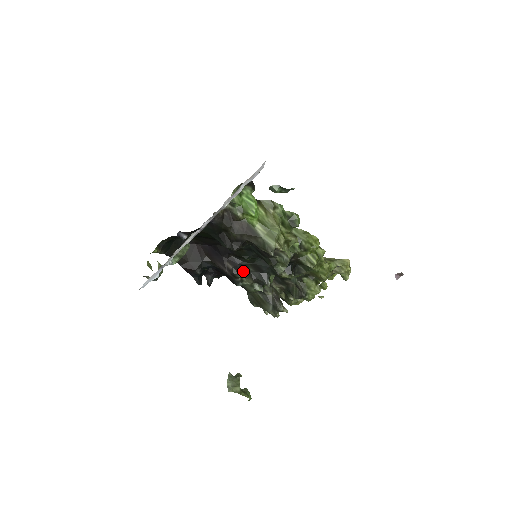
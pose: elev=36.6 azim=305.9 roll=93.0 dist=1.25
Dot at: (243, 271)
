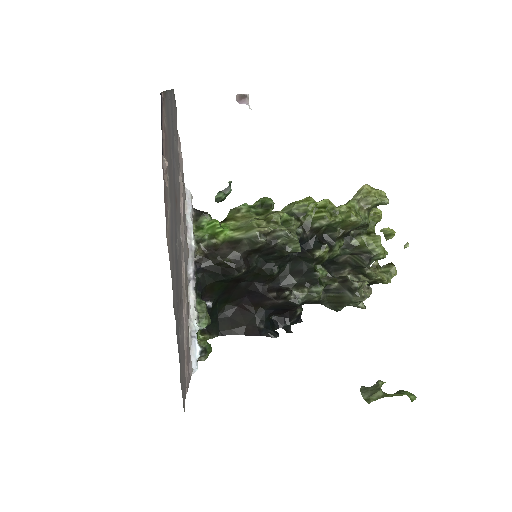
Dot at: (289, 288)
